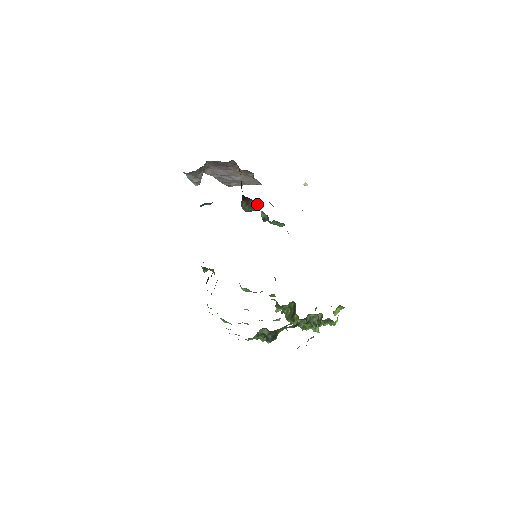
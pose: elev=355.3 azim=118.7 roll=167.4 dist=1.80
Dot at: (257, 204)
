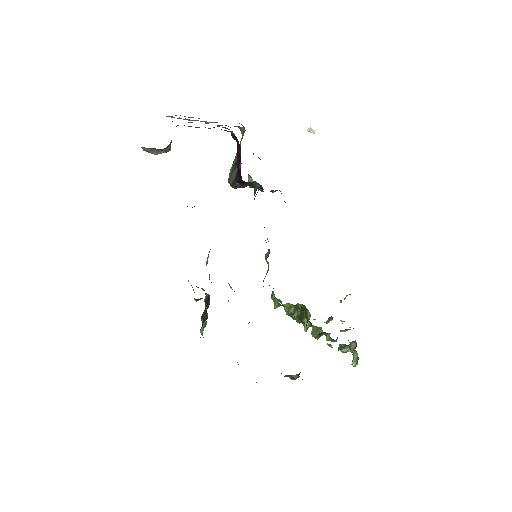
Dot at: (256, 183)
